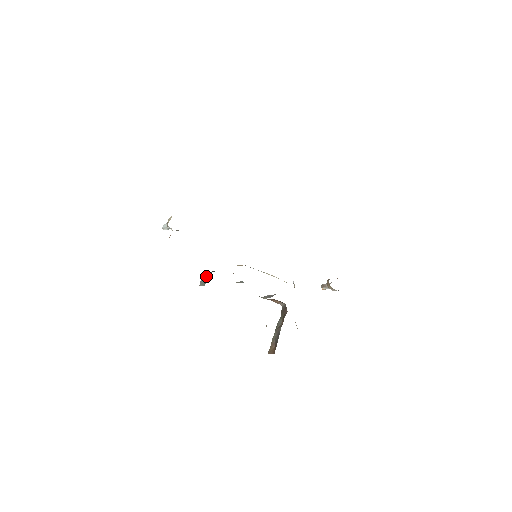
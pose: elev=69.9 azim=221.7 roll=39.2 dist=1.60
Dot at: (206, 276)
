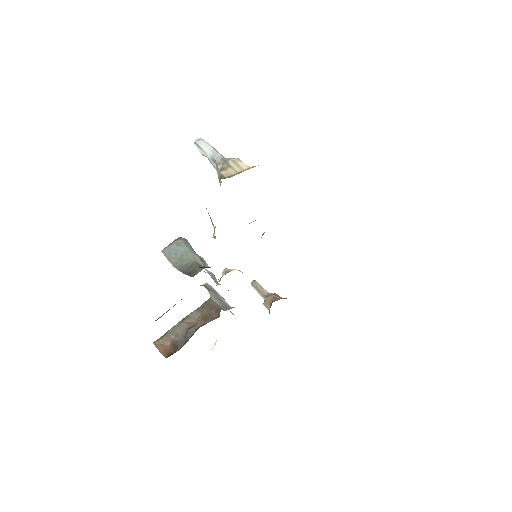
Dot at: (187, 253)
